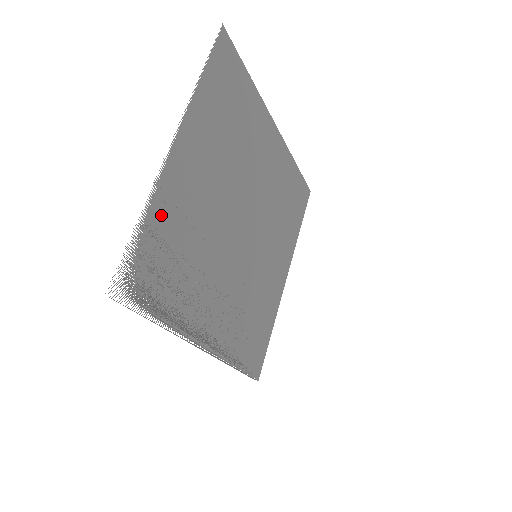
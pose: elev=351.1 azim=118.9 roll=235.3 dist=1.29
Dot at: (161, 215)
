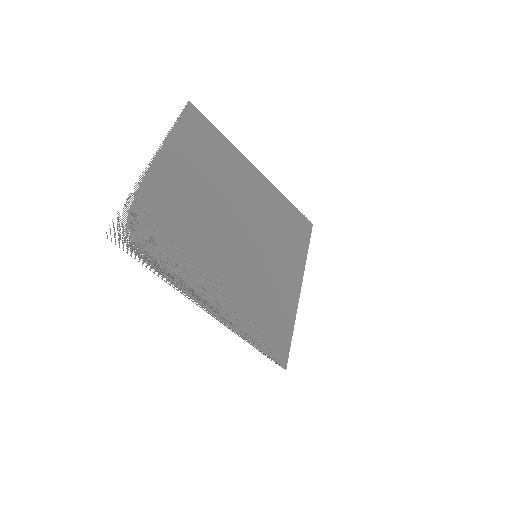
Dot at: (149, 198)
